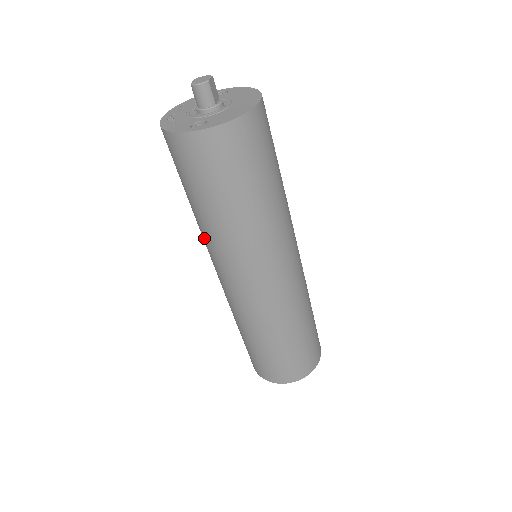
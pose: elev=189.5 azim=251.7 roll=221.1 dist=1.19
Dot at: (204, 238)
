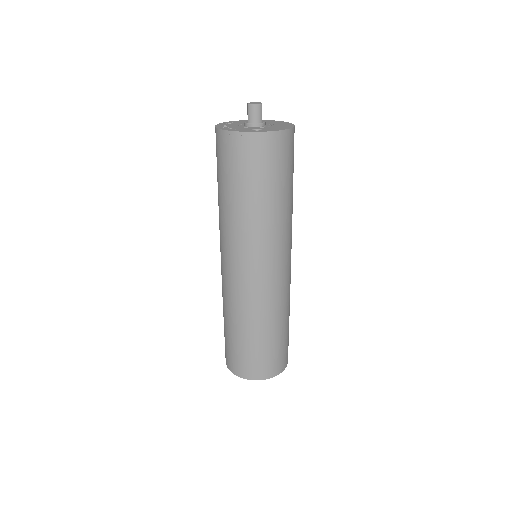
Dot at: (229, 229)
